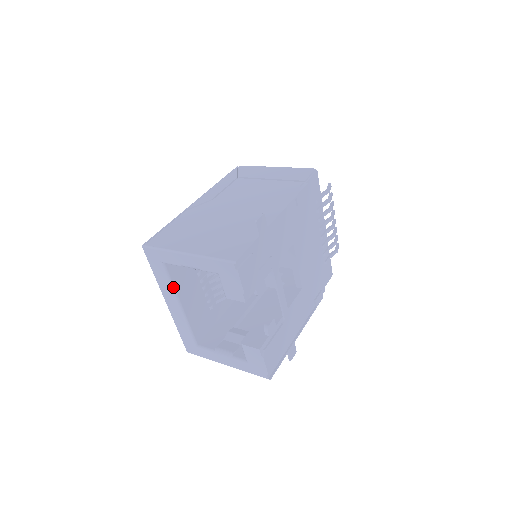
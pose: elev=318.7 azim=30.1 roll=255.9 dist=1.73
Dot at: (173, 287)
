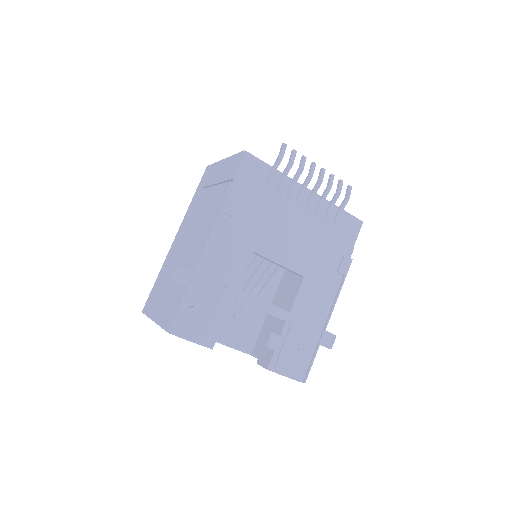
Dot at: occluded
